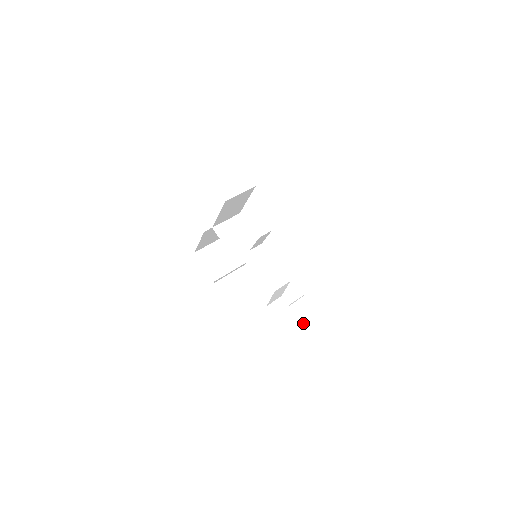
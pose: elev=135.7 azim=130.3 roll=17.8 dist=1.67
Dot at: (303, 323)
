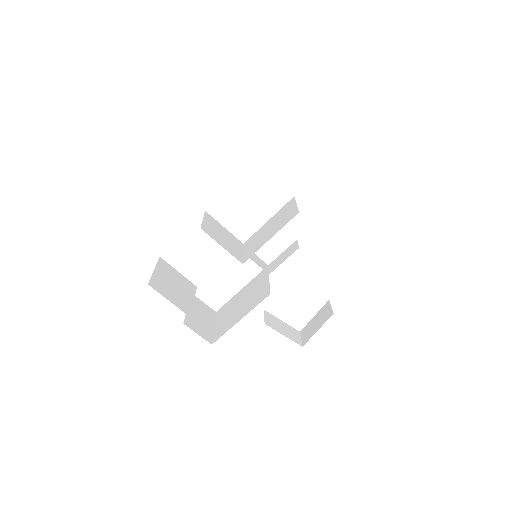
Dot at: occluded
